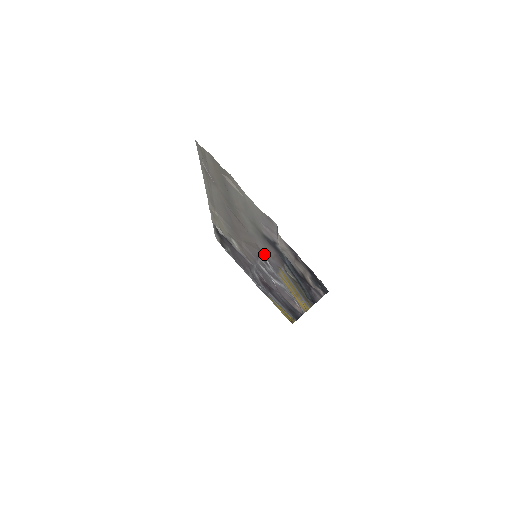
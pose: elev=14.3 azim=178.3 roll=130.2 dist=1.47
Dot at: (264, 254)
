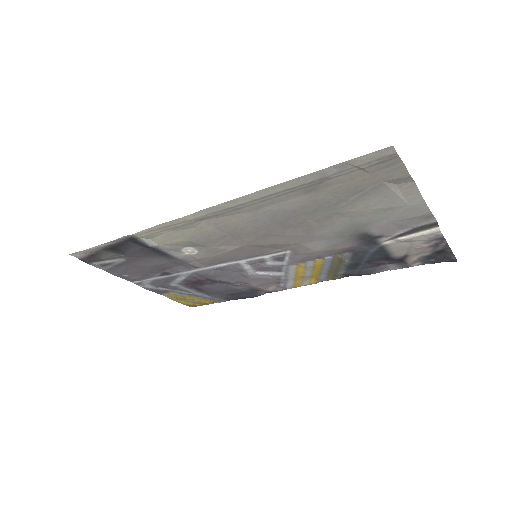
Dot at: (301, 251)
